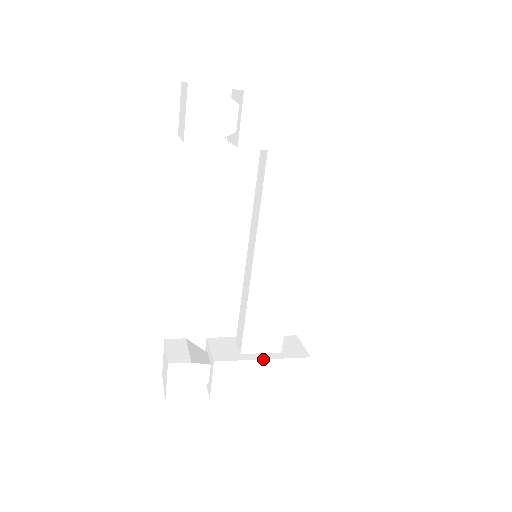
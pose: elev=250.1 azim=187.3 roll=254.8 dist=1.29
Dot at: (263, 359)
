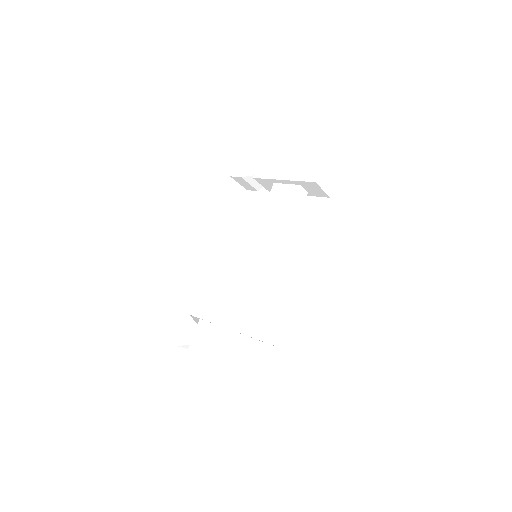
Dot at: (228, 329)
